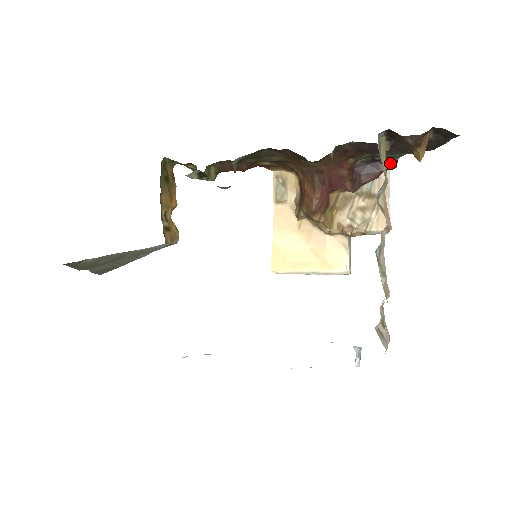
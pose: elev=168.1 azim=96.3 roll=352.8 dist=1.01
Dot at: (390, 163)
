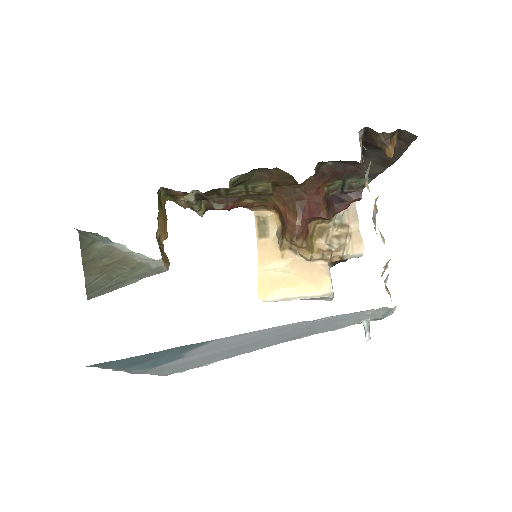
Dot at: (356, 194)
